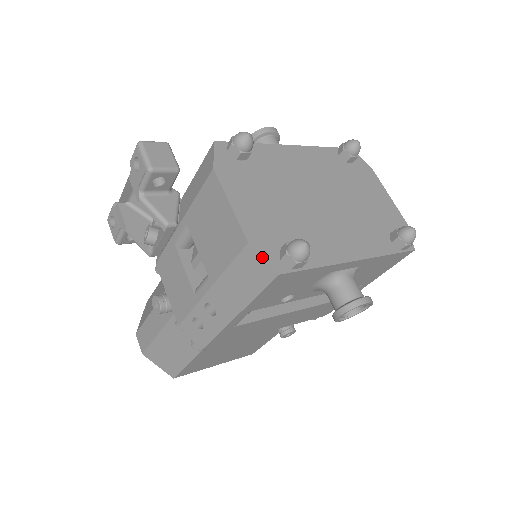
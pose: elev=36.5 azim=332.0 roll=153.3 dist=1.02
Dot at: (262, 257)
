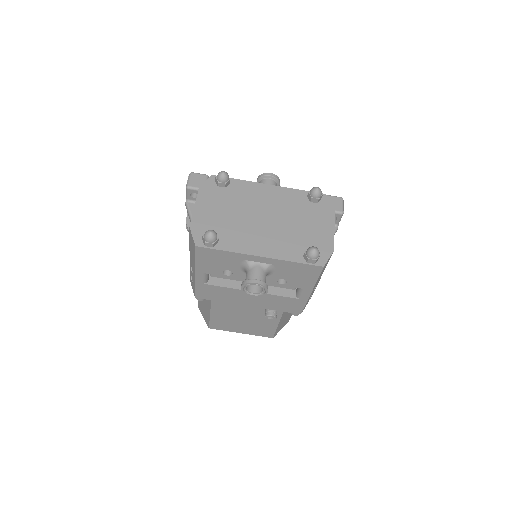
Dot at: (192, 235)
